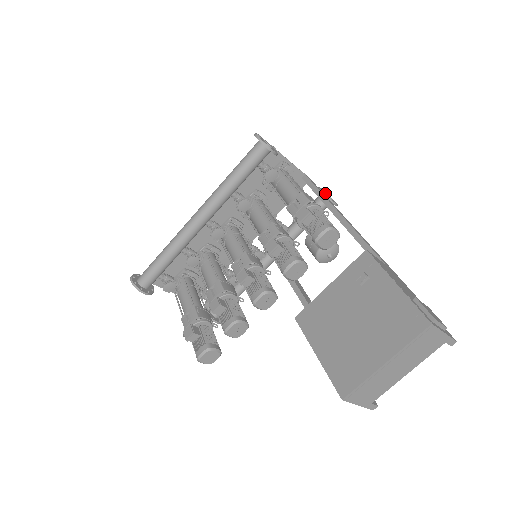
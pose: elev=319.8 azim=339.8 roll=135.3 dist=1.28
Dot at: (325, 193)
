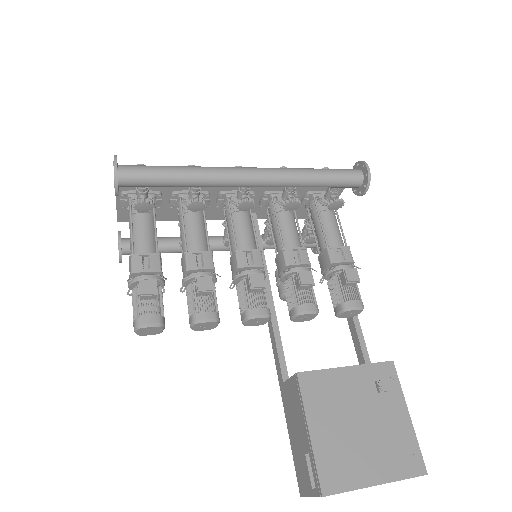
Dot at: occluded
